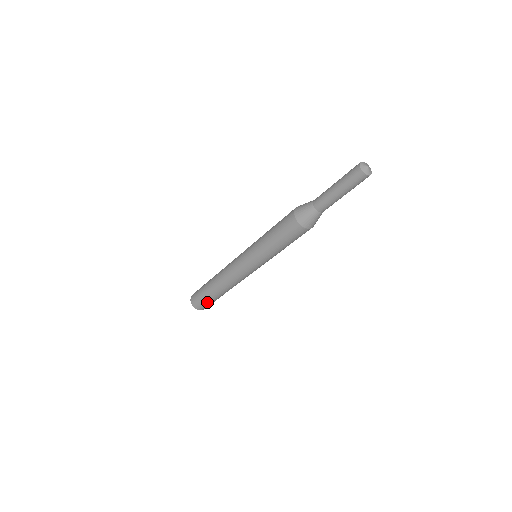
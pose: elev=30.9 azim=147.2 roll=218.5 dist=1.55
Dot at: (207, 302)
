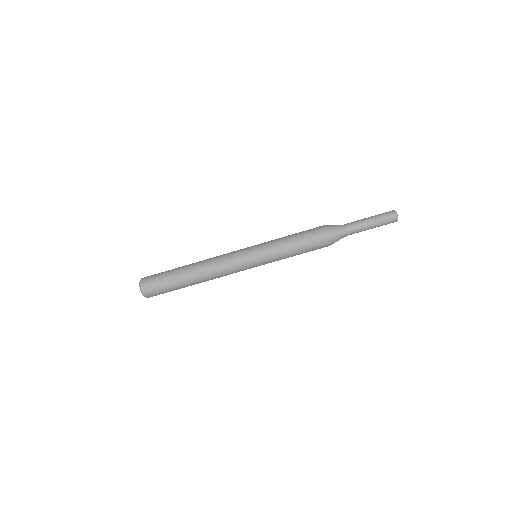
Dot at: (163, 281)
